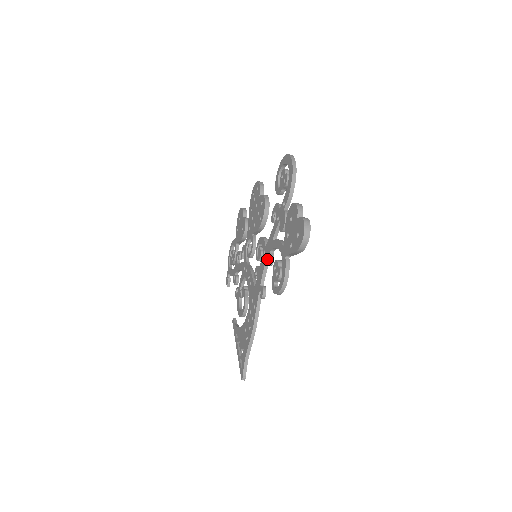
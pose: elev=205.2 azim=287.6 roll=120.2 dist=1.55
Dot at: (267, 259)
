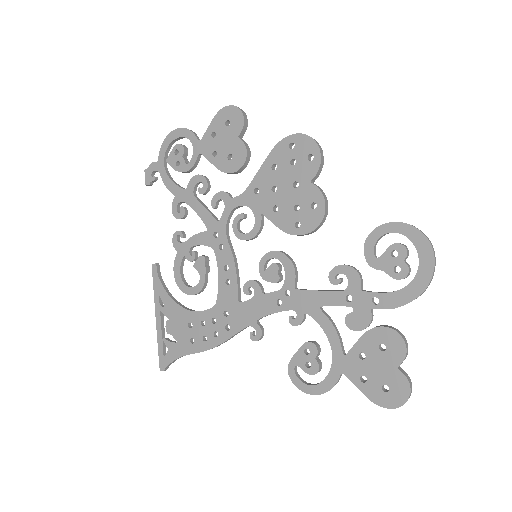
Dot at: occluded
